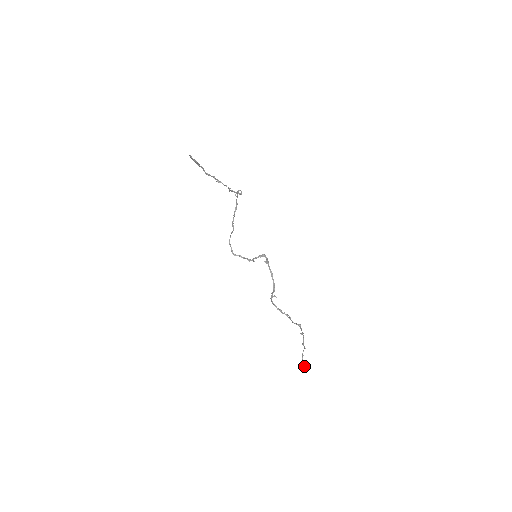
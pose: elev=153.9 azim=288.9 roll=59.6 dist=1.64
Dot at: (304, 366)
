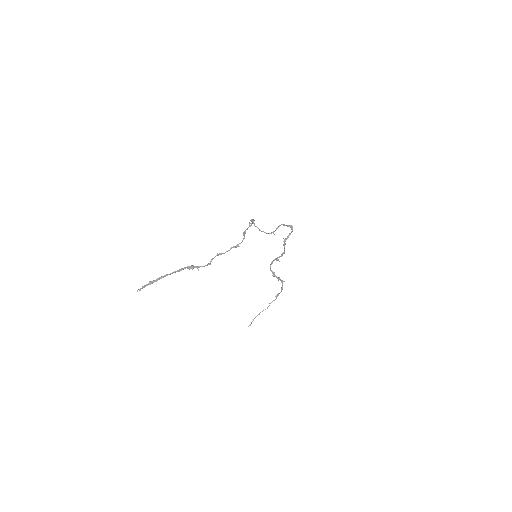
Dot at: (250, 325)
